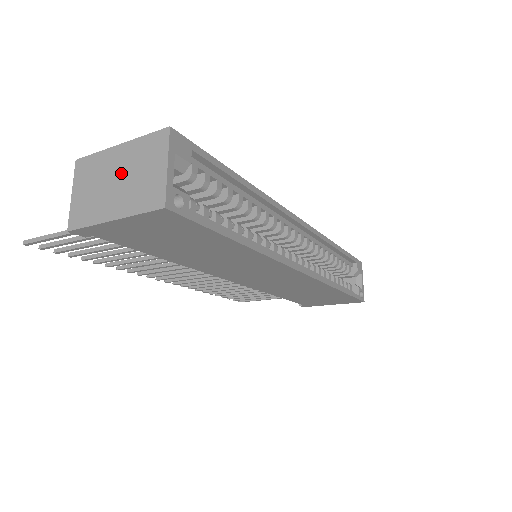
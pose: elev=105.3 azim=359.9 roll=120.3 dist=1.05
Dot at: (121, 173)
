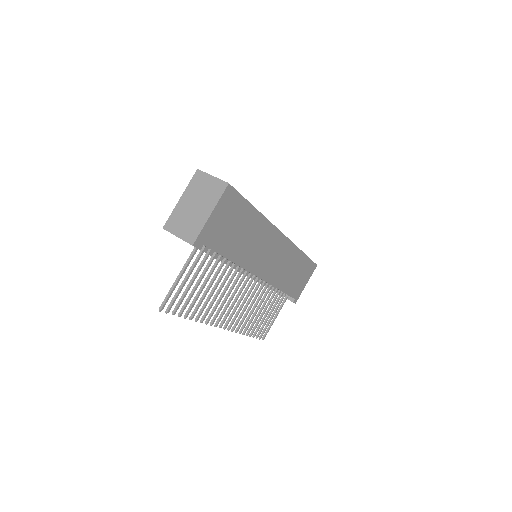
Dot at: (194, 202)
